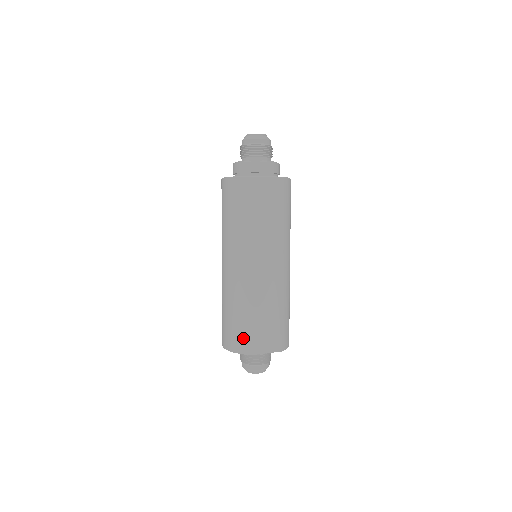
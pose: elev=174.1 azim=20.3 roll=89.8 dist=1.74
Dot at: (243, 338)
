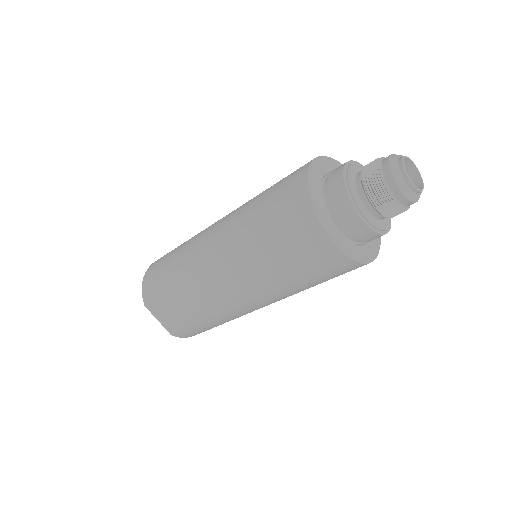
Dot at: (153, 289)
